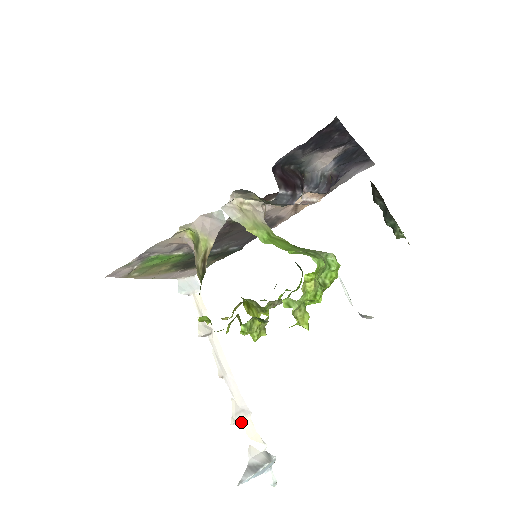
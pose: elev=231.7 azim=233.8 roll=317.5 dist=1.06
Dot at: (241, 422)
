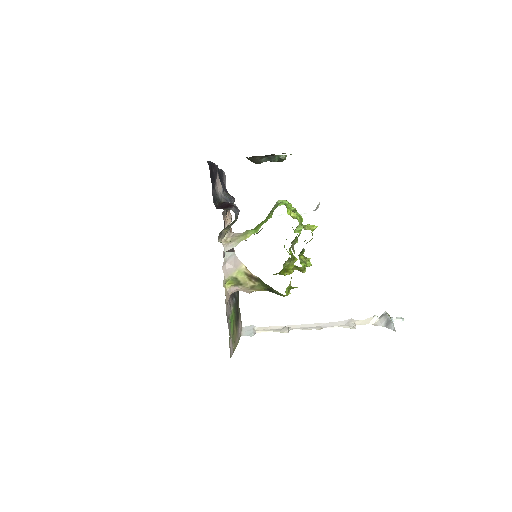
Dot at: occluded
